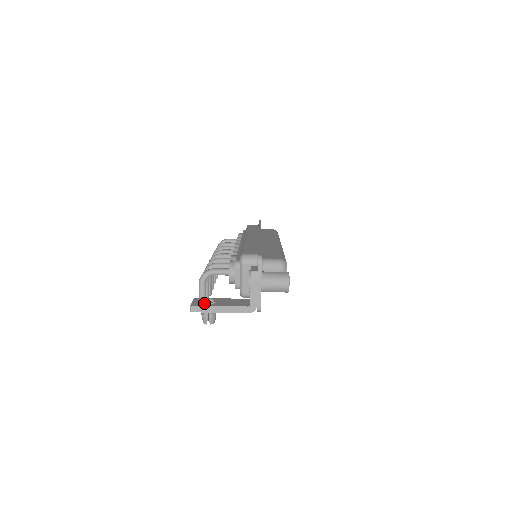
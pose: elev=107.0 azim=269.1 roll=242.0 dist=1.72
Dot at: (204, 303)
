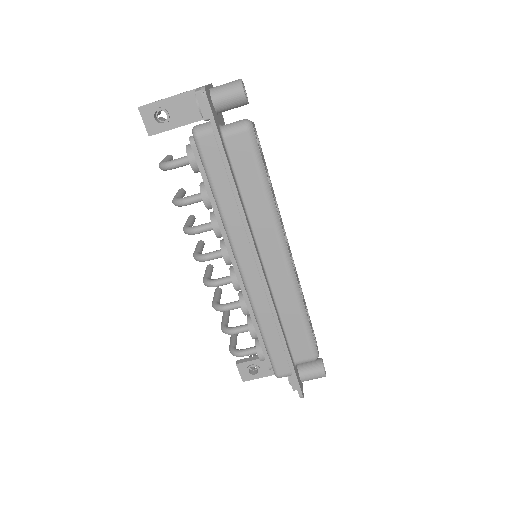
Dot at: (252, 376)
